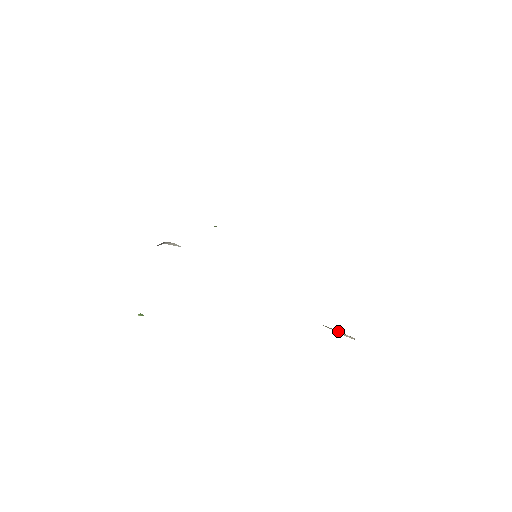
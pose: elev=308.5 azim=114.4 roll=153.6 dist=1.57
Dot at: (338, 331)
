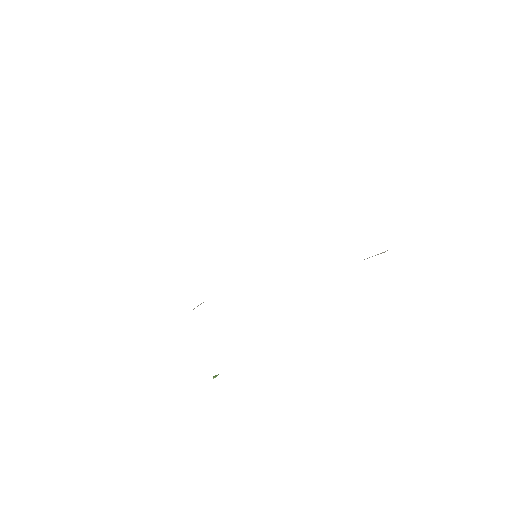
Dot at: occluded
